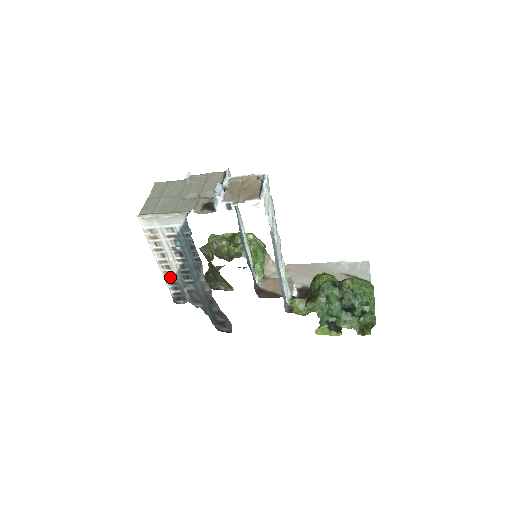
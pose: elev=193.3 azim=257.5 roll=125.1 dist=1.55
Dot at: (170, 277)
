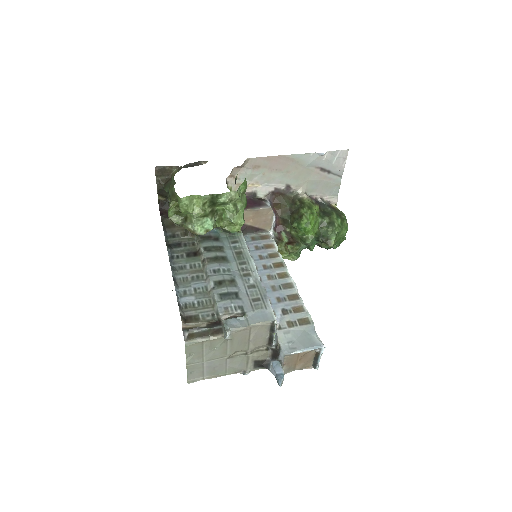
Dot at: occluded
